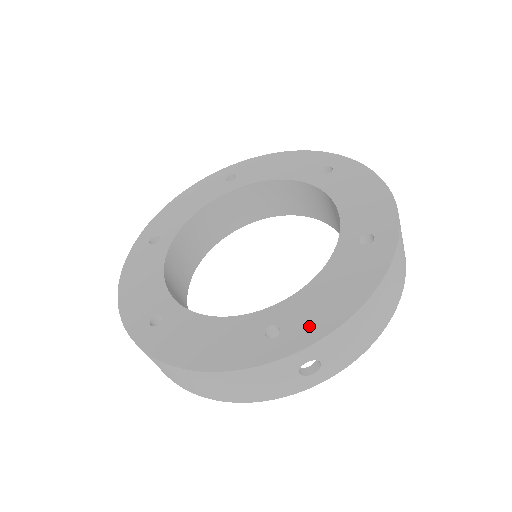
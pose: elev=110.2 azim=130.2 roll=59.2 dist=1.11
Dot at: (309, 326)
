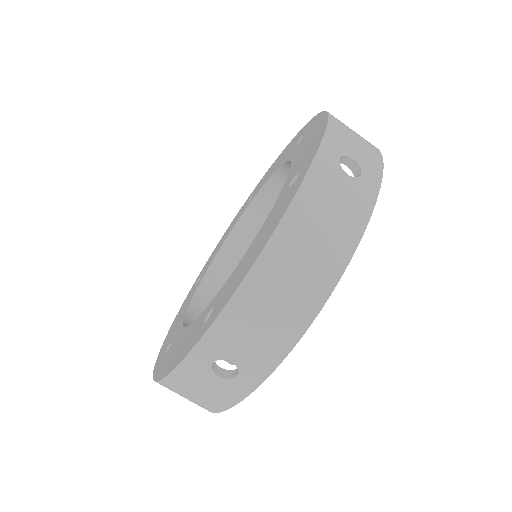
Dot at: (311, 148)
